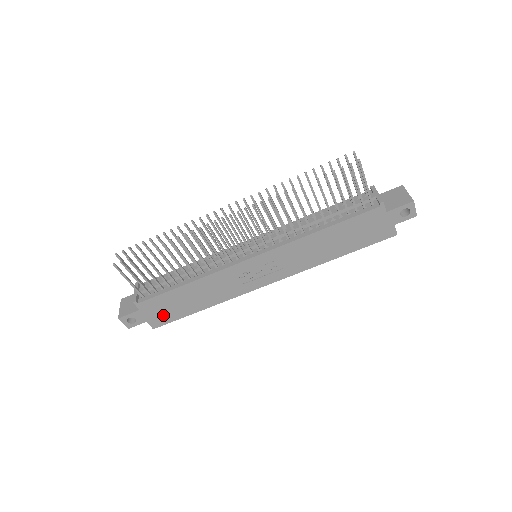
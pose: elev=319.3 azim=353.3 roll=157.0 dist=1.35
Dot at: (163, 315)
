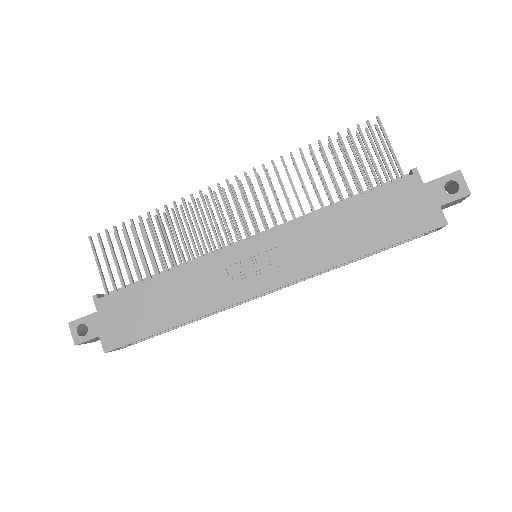
Dot at: (122, 327)
